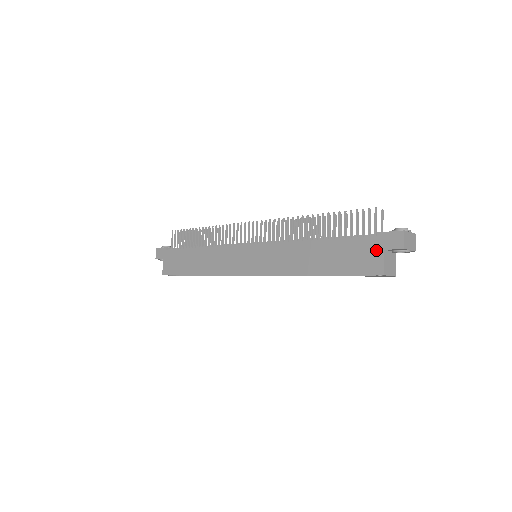
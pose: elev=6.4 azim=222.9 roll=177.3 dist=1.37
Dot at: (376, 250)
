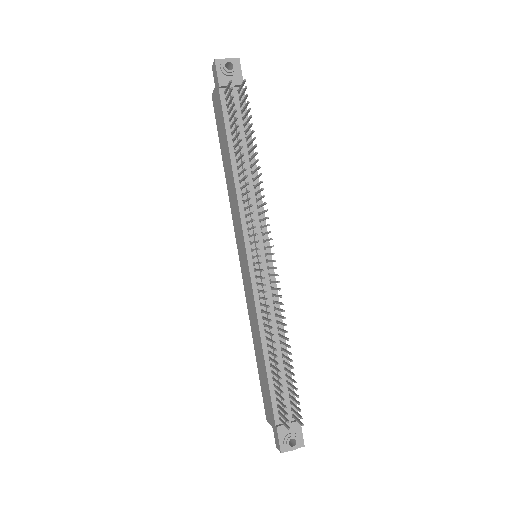
Dot at: (271, 420)
